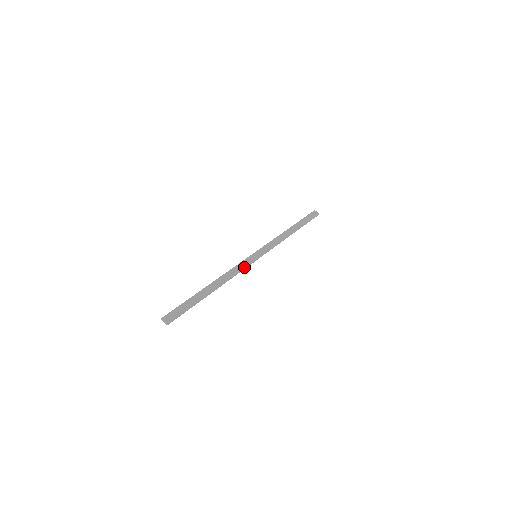
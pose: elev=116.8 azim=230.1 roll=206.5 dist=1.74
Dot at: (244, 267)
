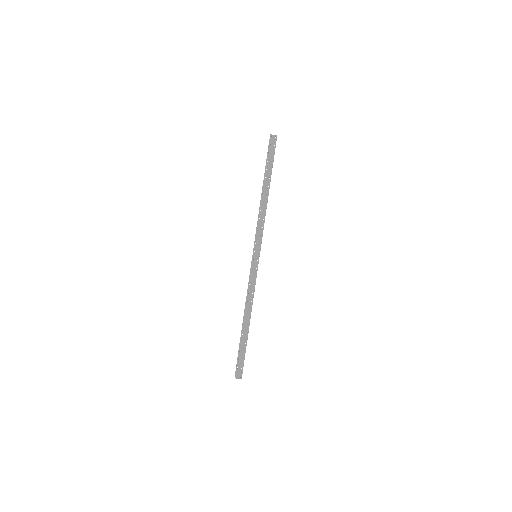
Dot at: (255, 279)
